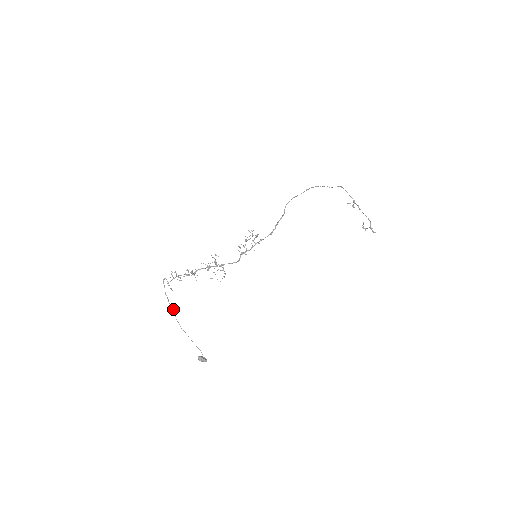
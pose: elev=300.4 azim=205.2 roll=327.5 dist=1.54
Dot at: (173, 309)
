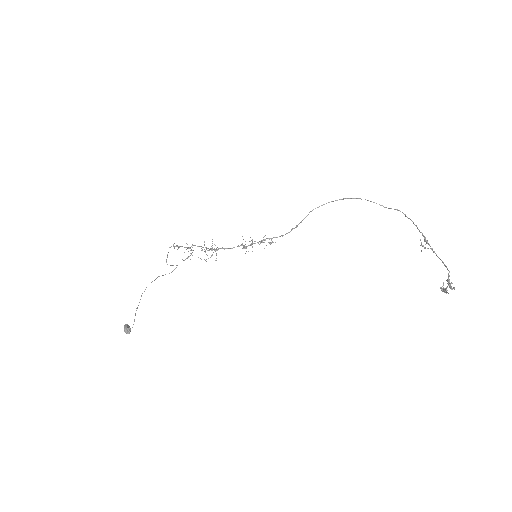
Dot at: occluded
